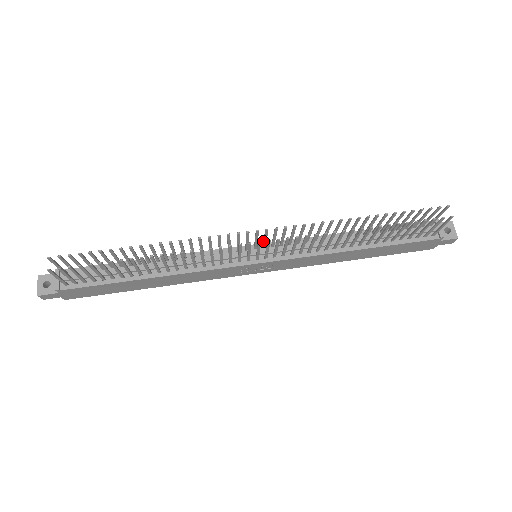
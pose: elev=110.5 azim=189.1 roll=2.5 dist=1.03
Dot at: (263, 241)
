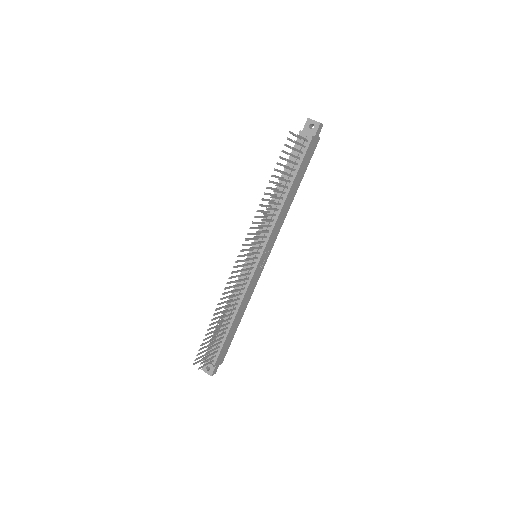
Dot at: occluded
